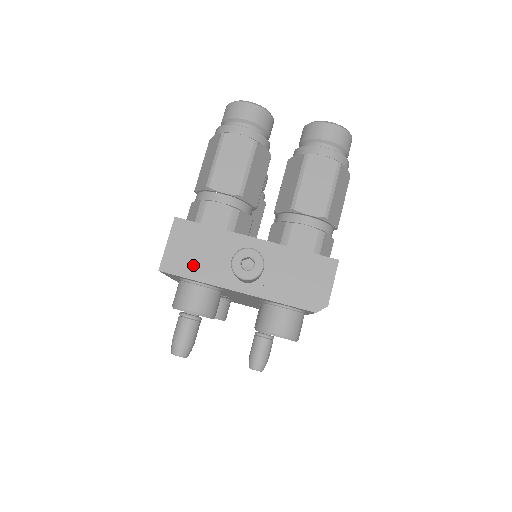
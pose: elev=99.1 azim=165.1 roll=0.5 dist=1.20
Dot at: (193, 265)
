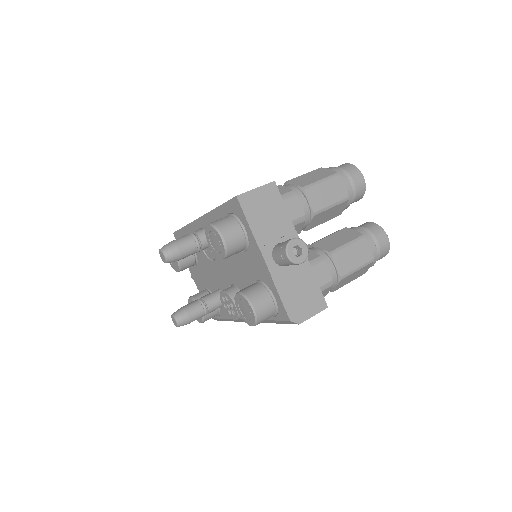
Dot at: (257, 217)
